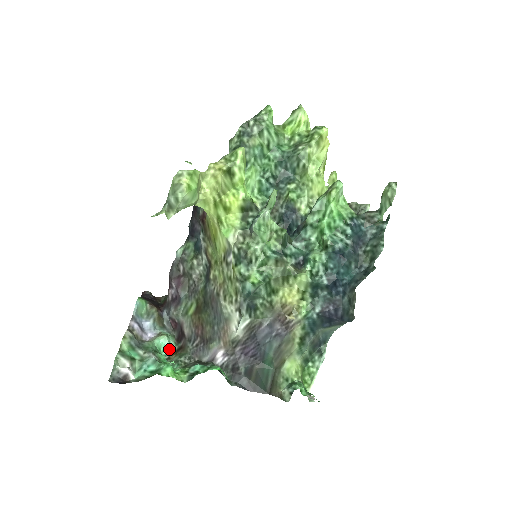
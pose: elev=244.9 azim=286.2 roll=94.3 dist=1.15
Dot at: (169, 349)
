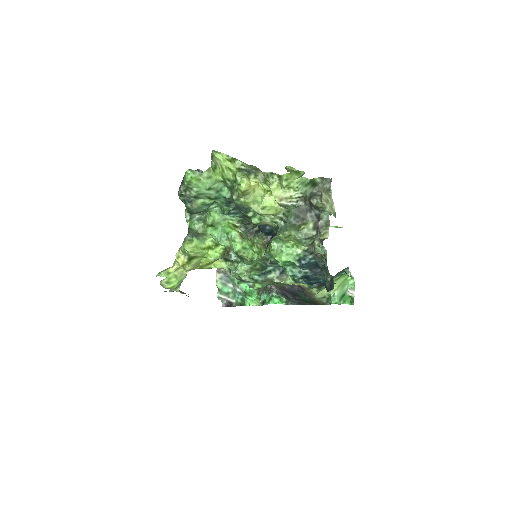
Dot at: occluded
